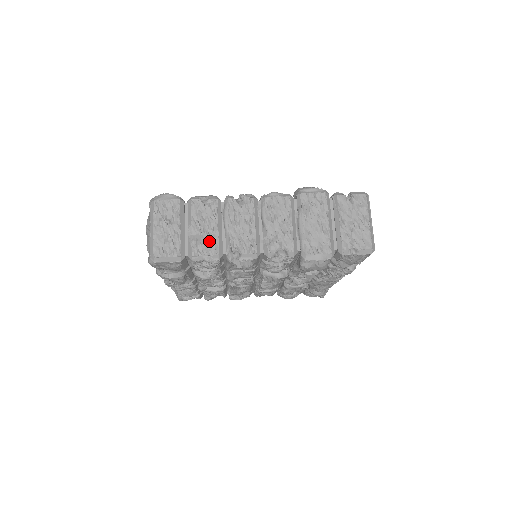
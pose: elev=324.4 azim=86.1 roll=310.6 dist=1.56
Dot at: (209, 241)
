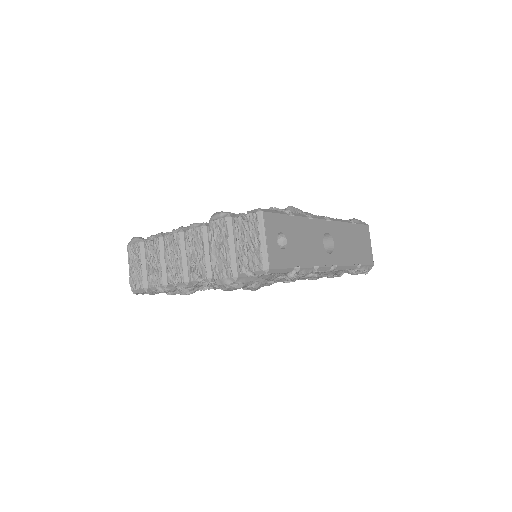
Dot at: (157, 274)
